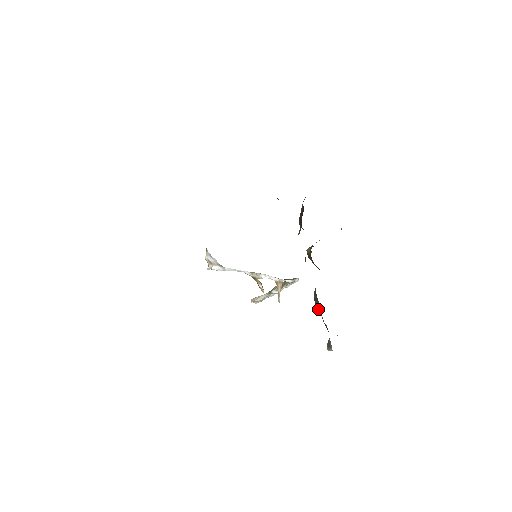
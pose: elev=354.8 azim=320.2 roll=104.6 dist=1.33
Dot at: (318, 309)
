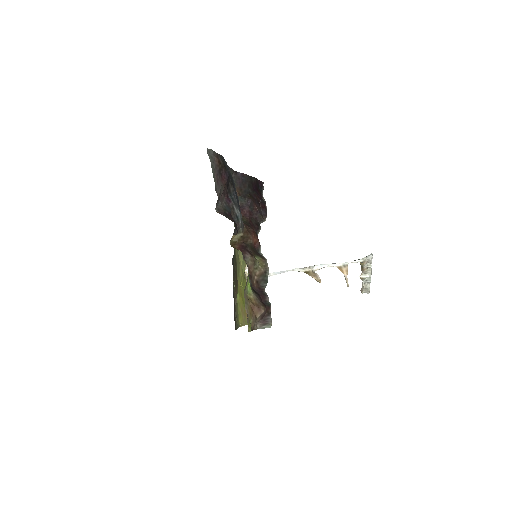
Dot at: (260, 290)
